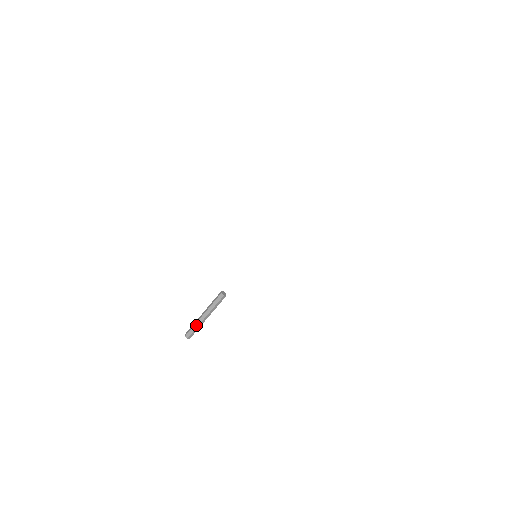
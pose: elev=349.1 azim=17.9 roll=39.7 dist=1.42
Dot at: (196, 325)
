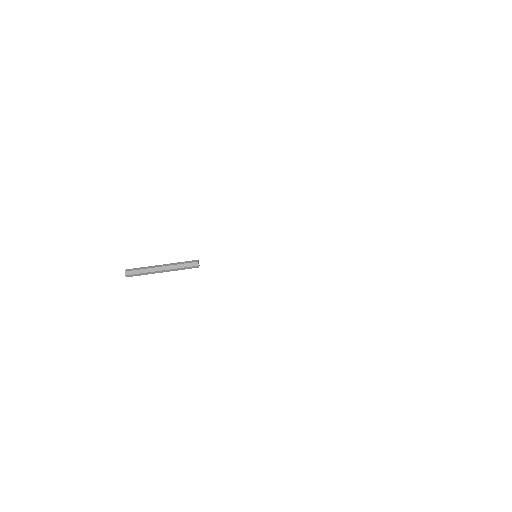
Dot at: (146, 270)
